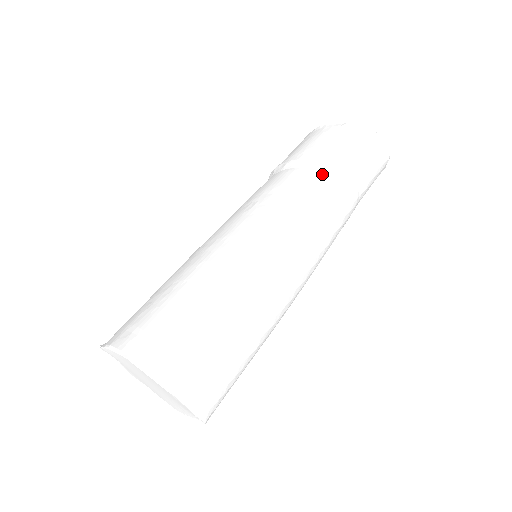
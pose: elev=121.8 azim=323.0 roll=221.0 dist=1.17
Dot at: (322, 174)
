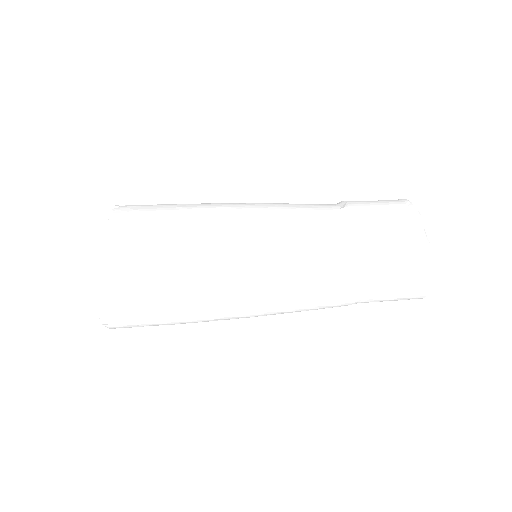
Dot at: (348, 267)
